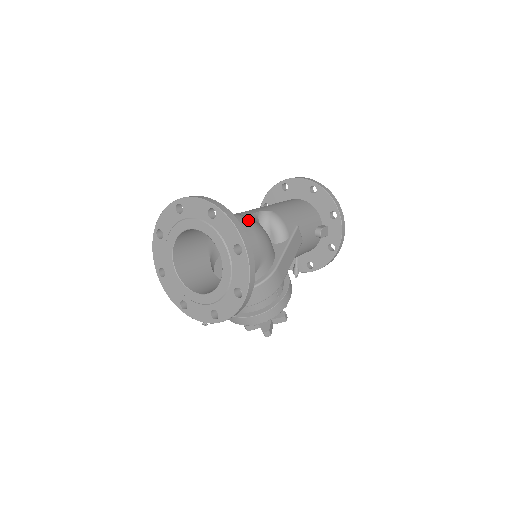
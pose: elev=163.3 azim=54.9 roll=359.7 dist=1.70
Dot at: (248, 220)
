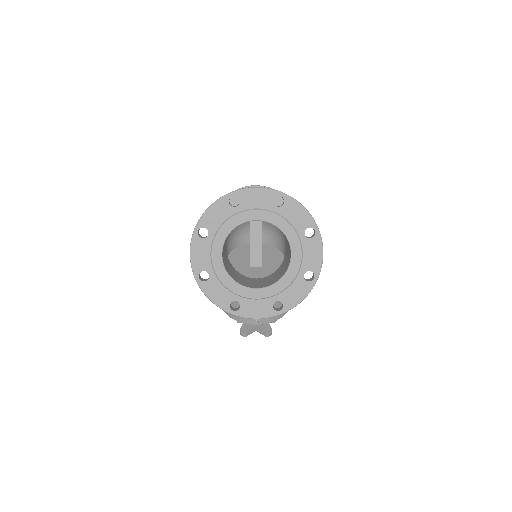
Dot at: occluded
